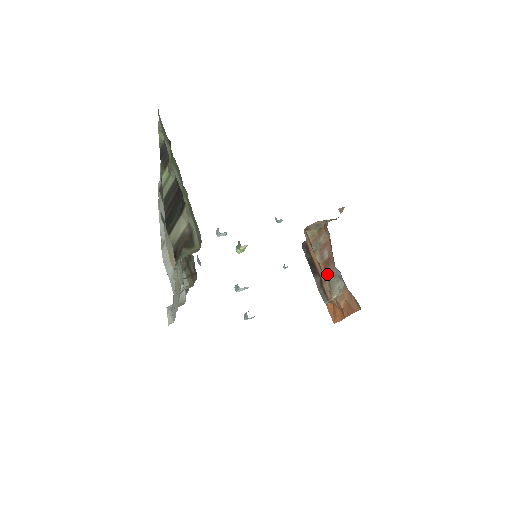
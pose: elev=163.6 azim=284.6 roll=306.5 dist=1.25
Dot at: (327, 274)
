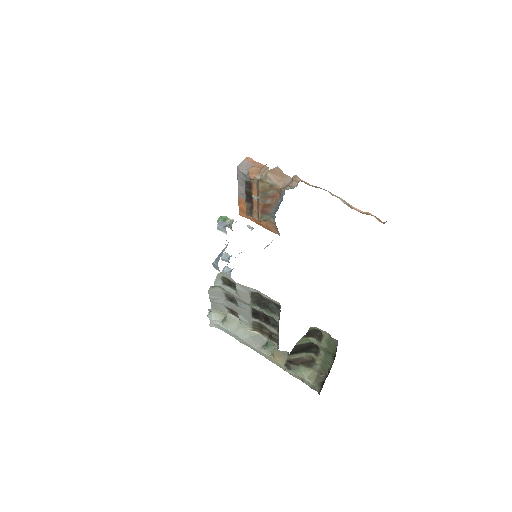
Dot at: (263, 211)
